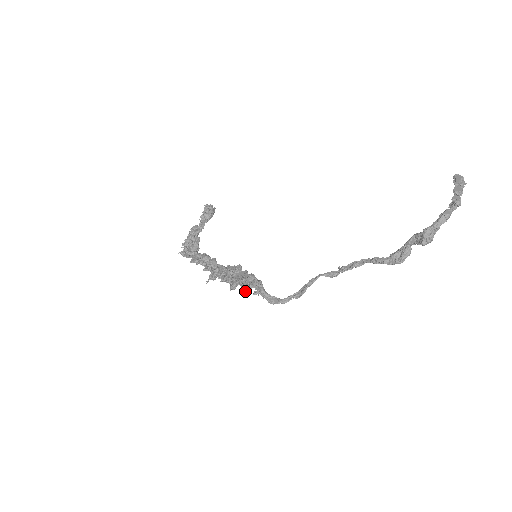
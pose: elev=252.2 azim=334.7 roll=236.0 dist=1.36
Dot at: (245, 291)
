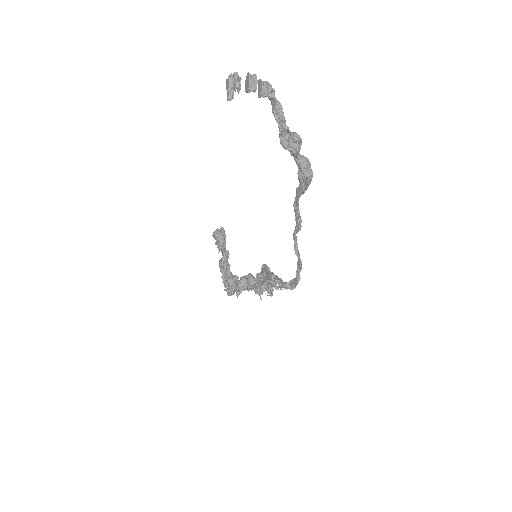
Dot at: occluded
